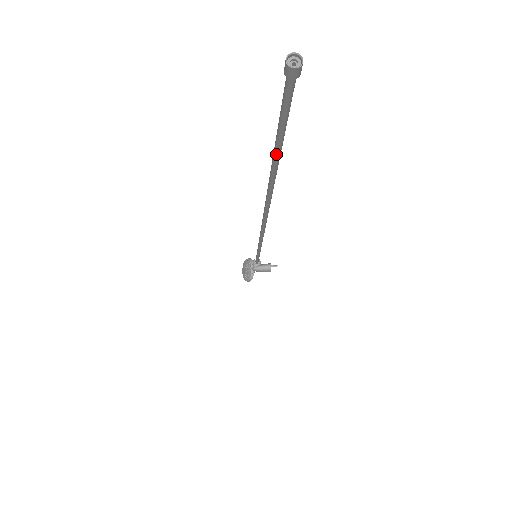
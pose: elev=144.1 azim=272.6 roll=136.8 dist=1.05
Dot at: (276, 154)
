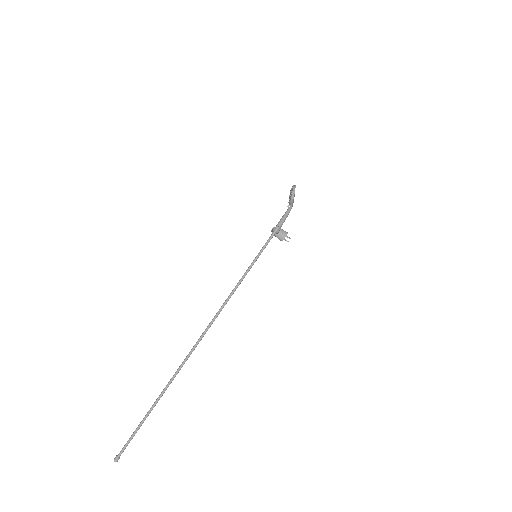
Dot at: (146, 416)
